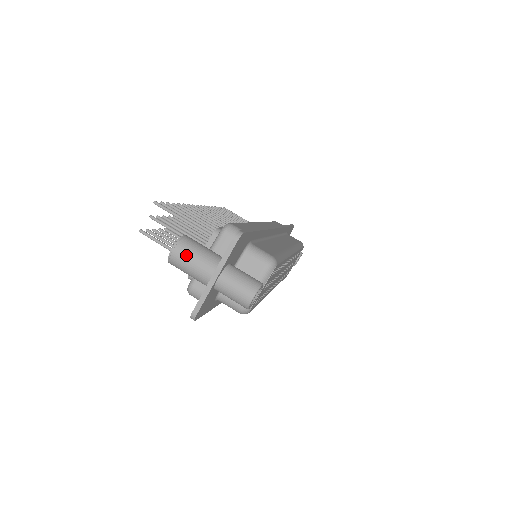
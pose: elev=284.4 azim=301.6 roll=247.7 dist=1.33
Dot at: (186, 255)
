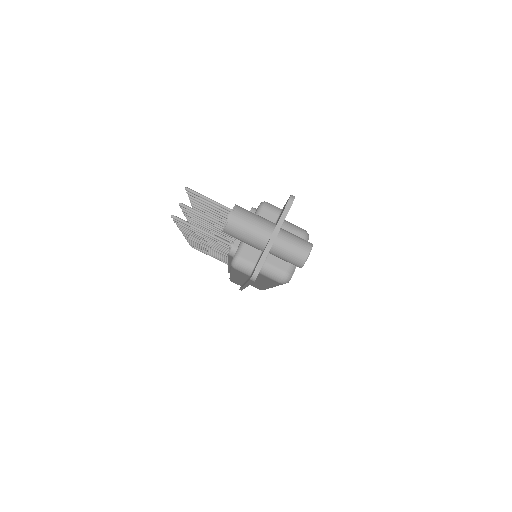
Dot at: (244, 219)
